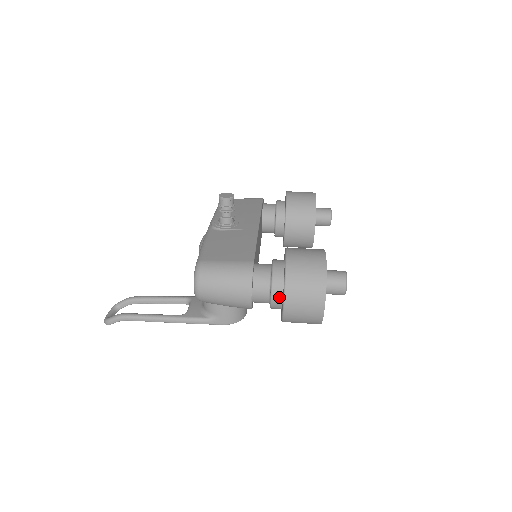
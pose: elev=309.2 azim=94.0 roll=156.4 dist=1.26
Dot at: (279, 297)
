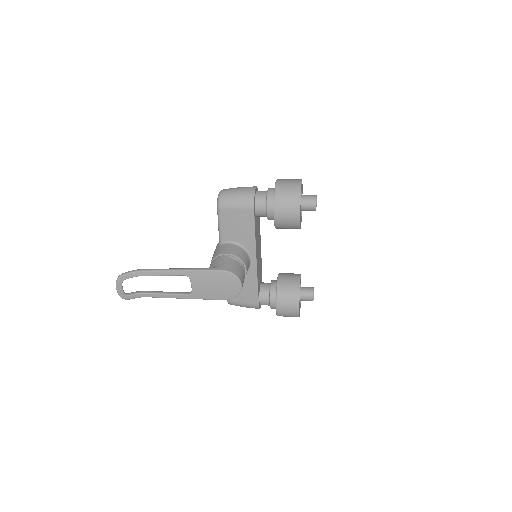
Dot at: (273, 189)
